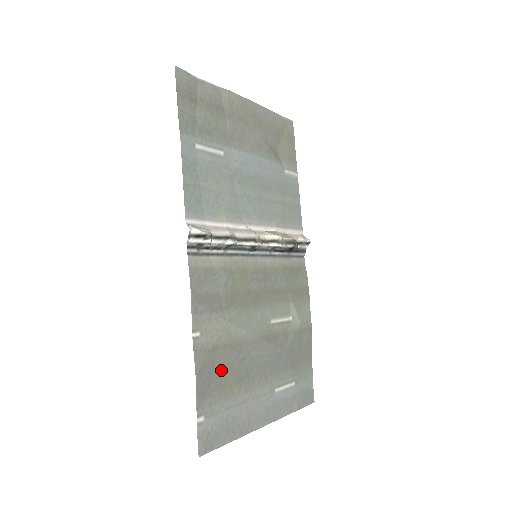
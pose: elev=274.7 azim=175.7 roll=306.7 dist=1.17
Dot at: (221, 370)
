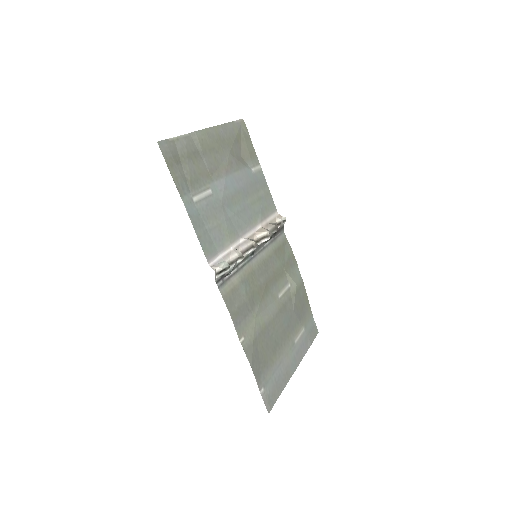
Dot at: (262, 352)
